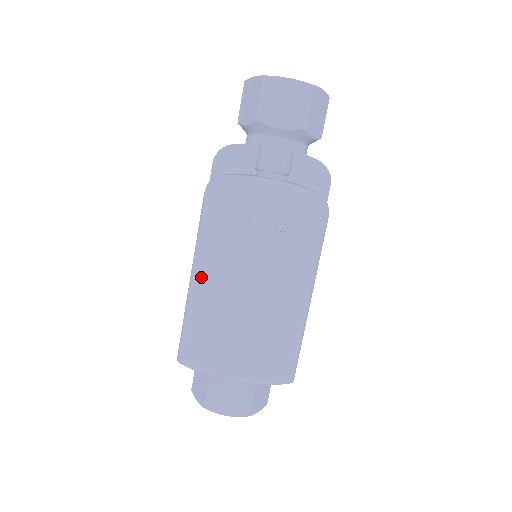
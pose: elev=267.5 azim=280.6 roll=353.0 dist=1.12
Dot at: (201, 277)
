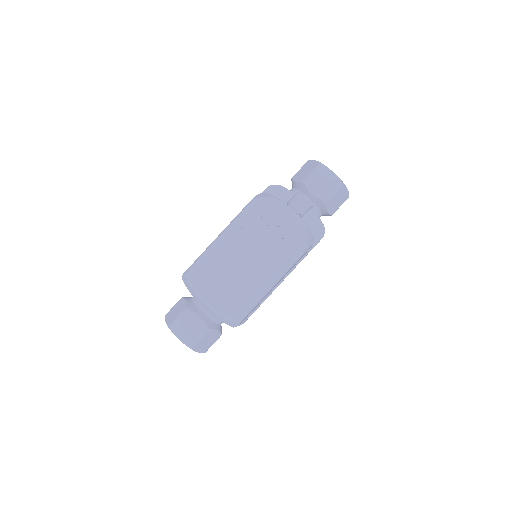
Dot at: (226, 237)
